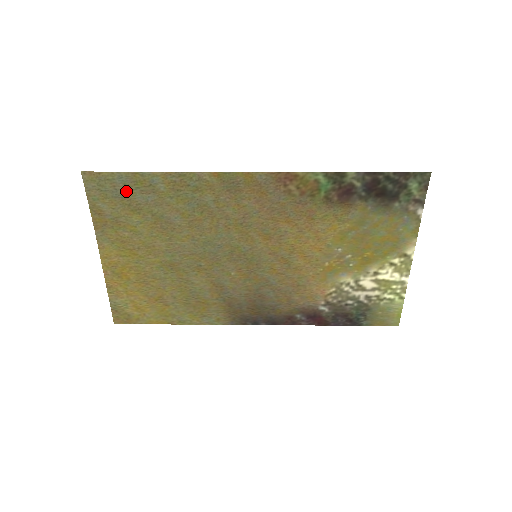
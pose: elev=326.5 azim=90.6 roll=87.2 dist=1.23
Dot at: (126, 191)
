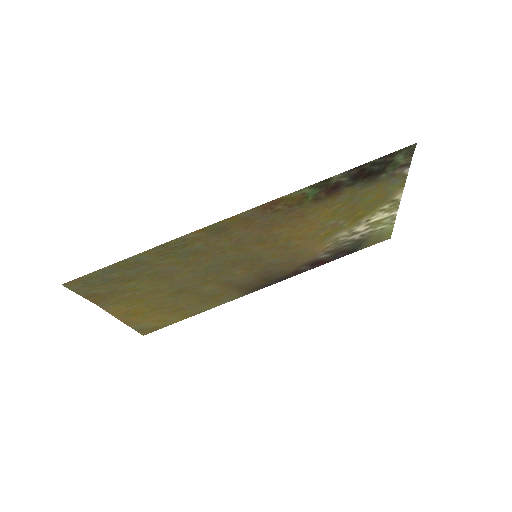
Dot at: (114, 275)
